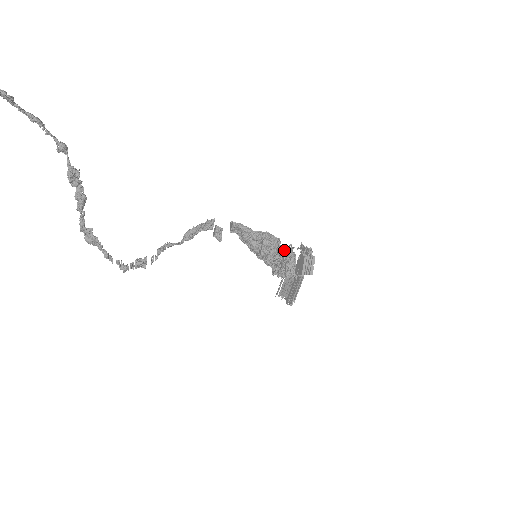
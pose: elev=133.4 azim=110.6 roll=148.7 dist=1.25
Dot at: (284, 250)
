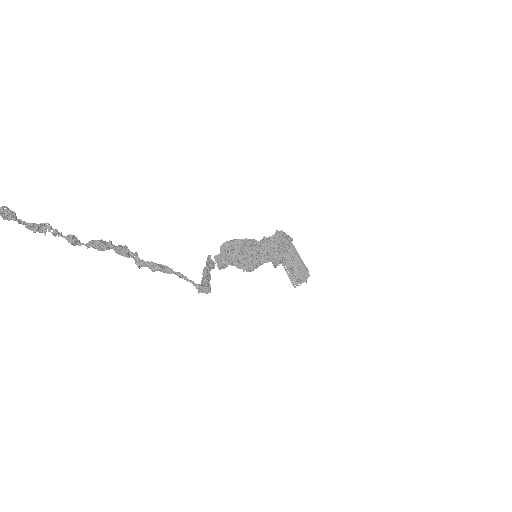
Dot at: (264, 240)
